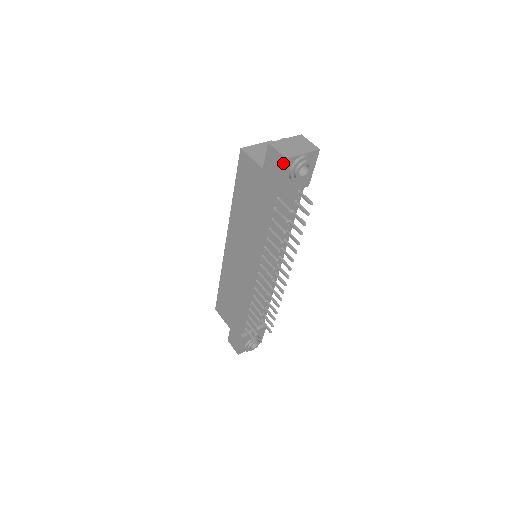
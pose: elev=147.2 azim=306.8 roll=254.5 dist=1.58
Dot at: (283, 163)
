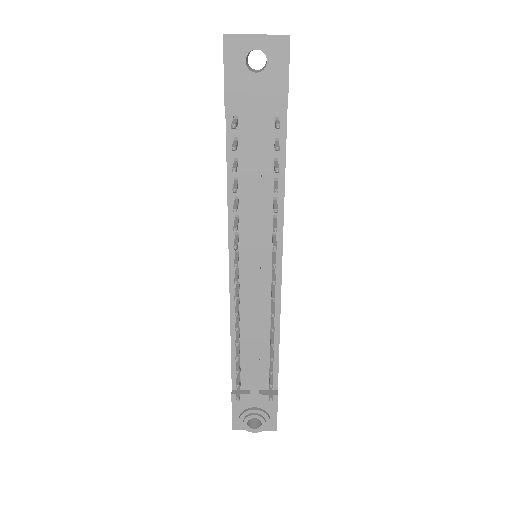
Dot at: (223, 46)
